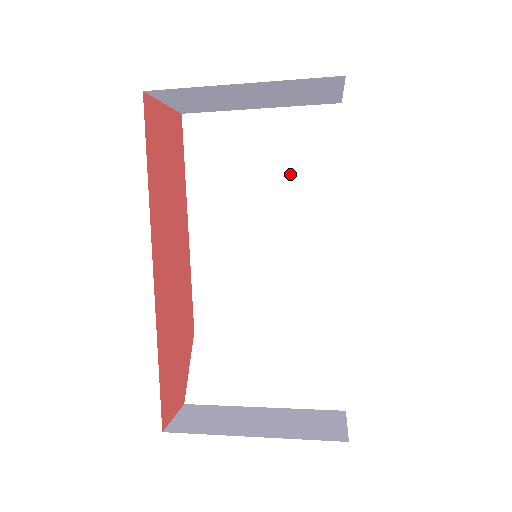
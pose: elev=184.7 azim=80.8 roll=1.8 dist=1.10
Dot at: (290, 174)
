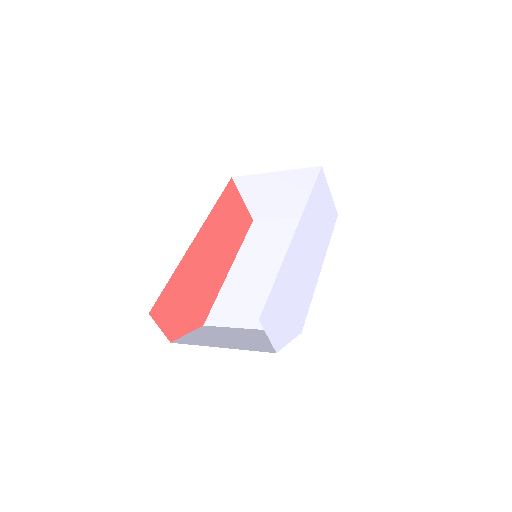
Dot at: occluded
